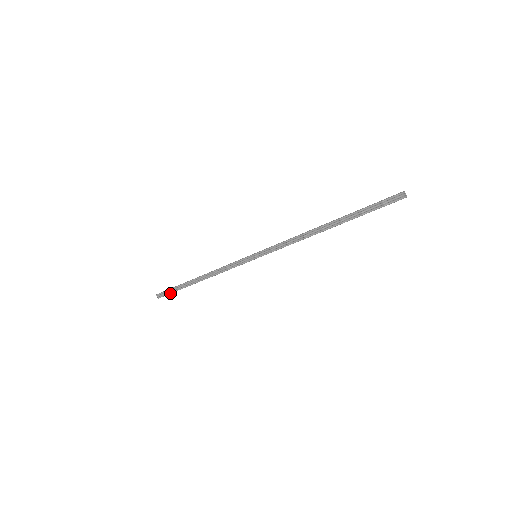
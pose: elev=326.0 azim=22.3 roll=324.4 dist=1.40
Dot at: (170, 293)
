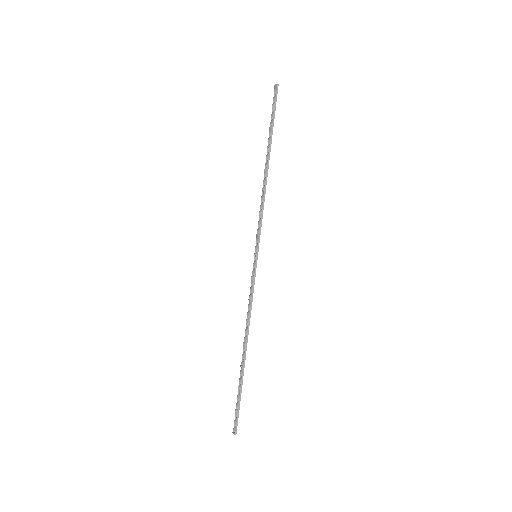
Dot at: (238, 408)
